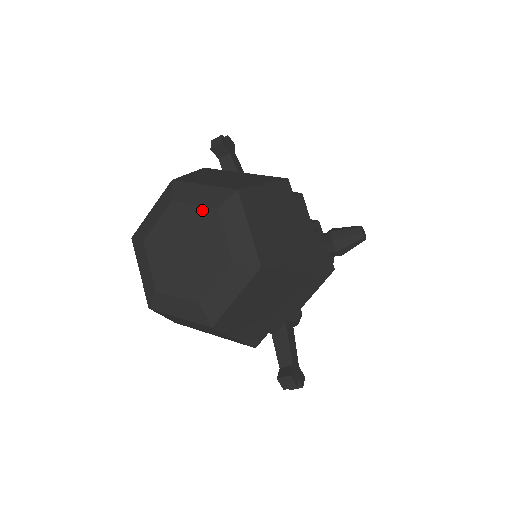
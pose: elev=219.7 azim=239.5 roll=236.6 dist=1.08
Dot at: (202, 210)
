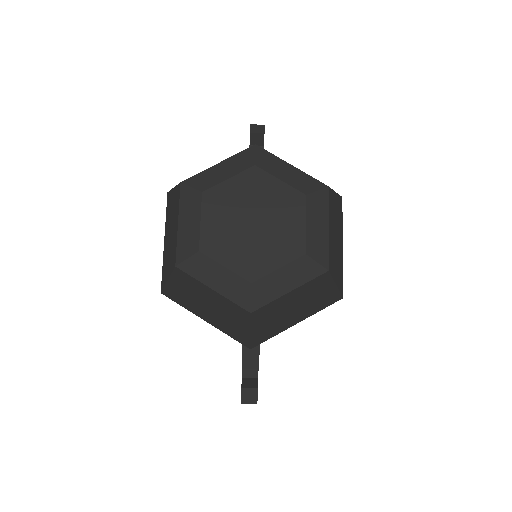
Dot at: (288, 189)
